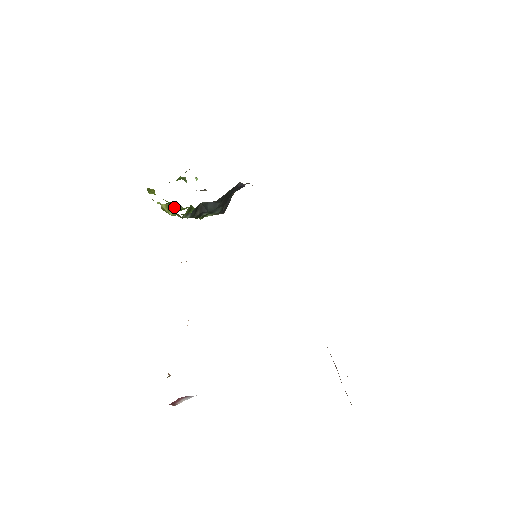
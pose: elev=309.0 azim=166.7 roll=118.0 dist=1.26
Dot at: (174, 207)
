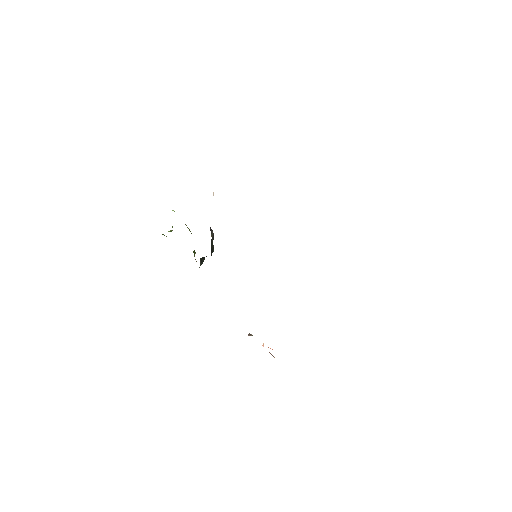
Dot at: occluded
